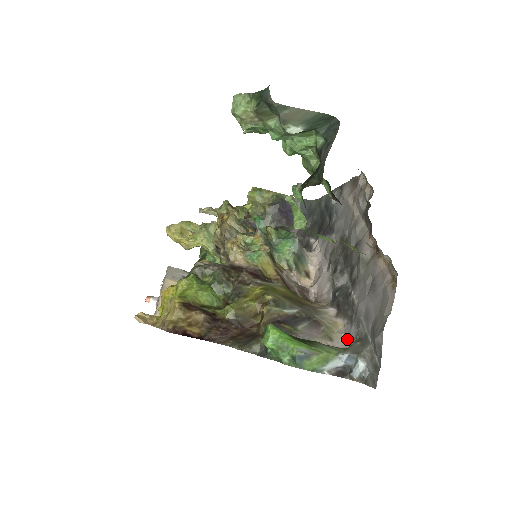
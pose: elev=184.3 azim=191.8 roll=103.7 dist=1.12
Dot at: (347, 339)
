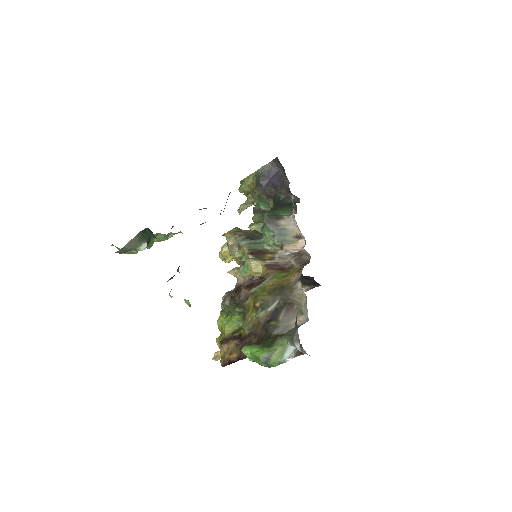
Dot at: (306, 311)
